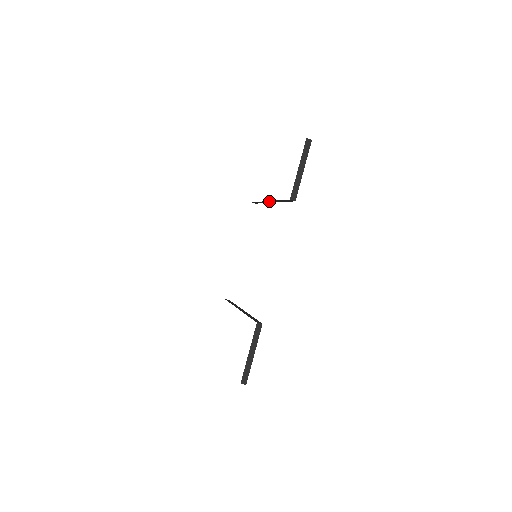
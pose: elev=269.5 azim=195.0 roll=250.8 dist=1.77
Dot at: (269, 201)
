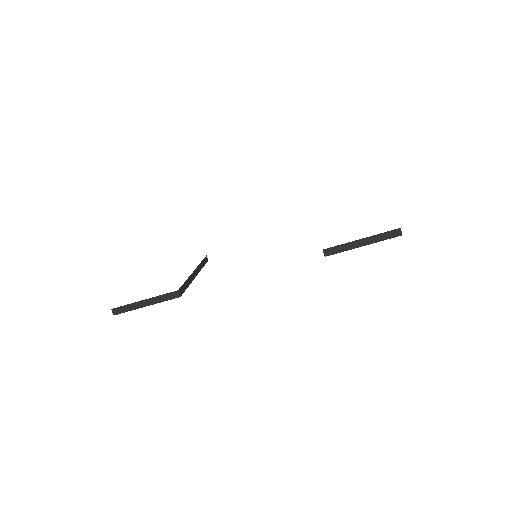
Dot at: occluded
